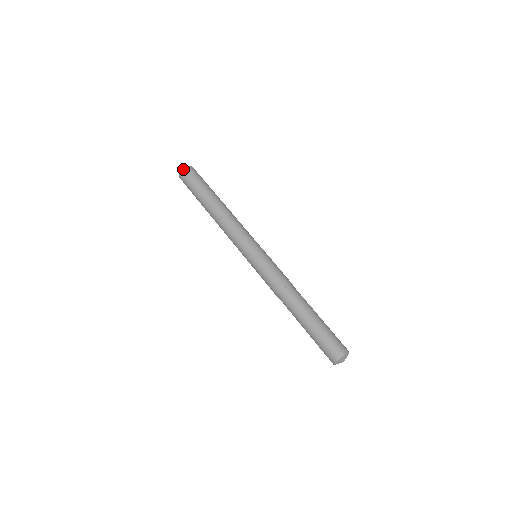
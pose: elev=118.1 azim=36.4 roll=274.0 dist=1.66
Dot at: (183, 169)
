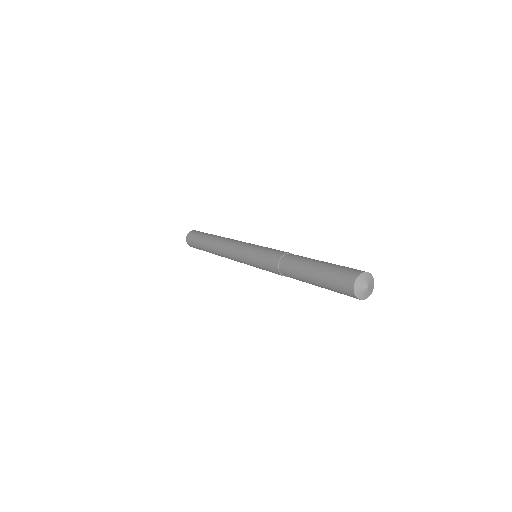
Dot at: occluded
